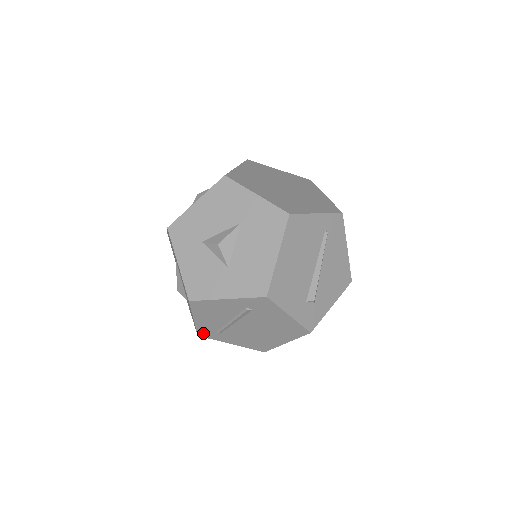
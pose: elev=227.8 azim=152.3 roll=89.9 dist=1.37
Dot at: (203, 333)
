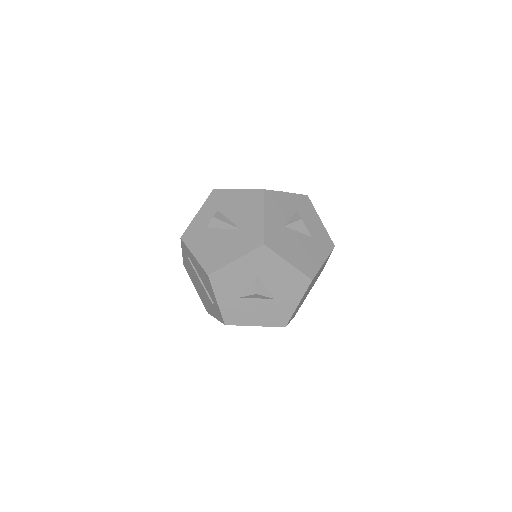
Dot at: (184, 245)
